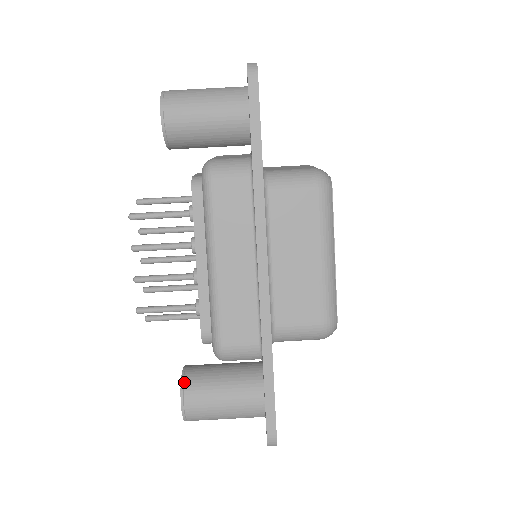
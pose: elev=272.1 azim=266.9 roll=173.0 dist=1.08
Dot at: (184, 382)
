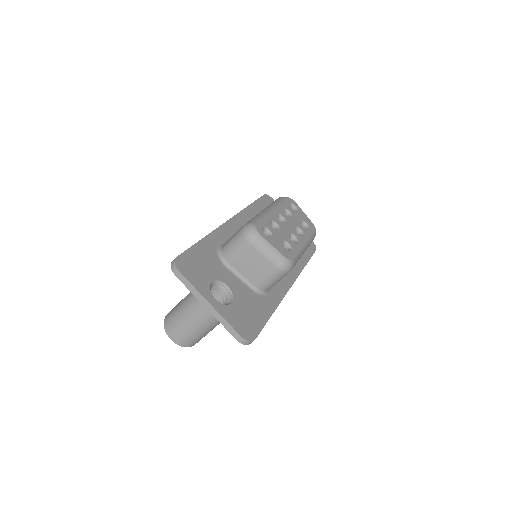
Dot at: occluded
